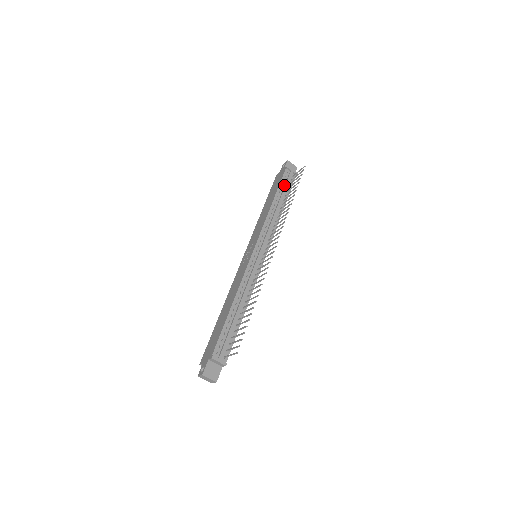
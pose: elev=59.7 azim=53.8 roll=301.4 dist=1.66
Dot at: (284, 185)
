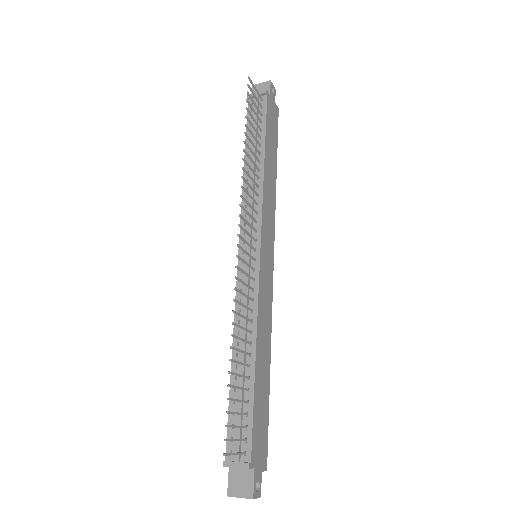
Dot at: (253, 125)
